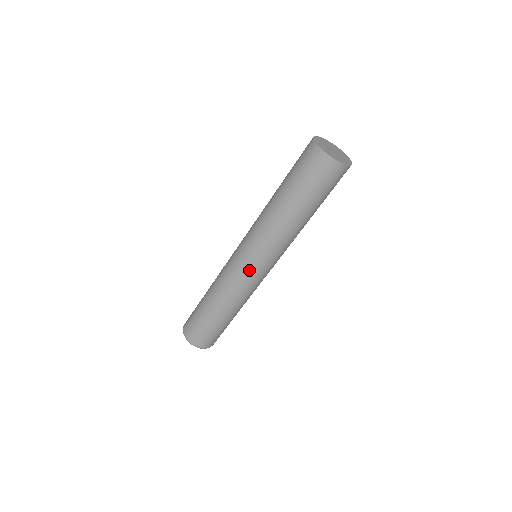
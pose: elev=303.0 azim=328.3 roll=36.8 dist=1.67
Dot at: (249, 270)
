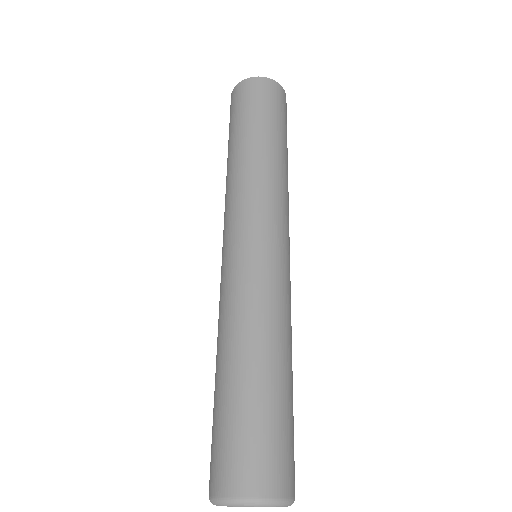
Dot at: (278, 253)
